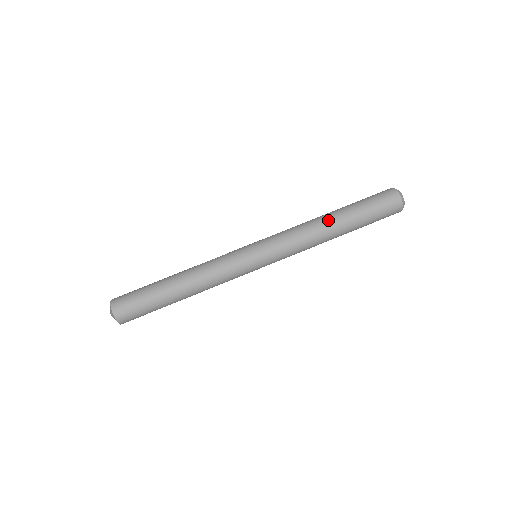
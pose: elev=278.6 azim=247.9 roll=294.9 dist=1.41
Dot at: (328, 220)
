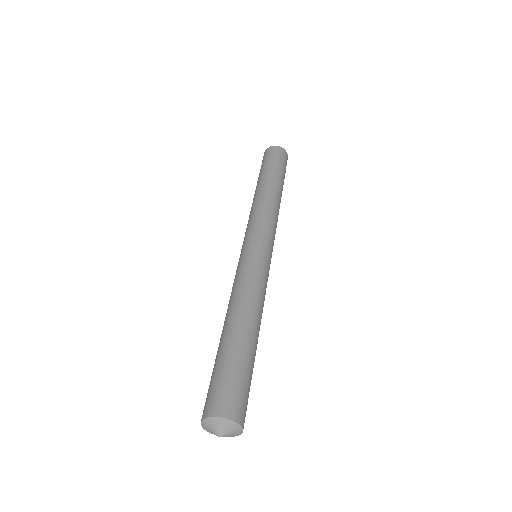
Dot at: (275, 190)
